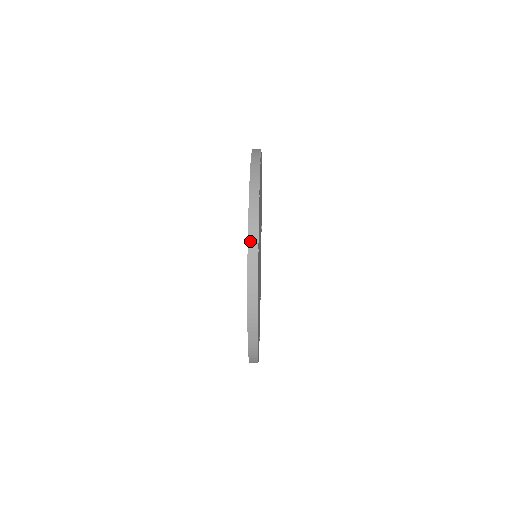
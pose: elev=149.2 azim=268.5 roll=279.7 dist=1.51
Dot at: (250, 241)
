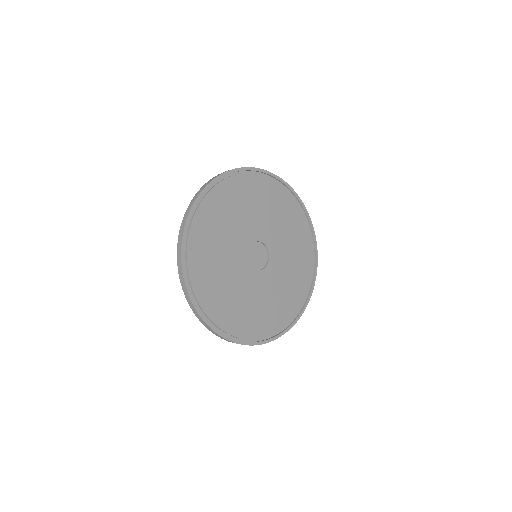
Dot at: occluded
